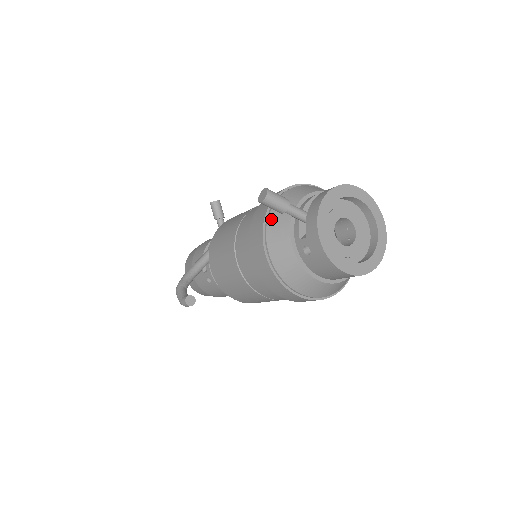
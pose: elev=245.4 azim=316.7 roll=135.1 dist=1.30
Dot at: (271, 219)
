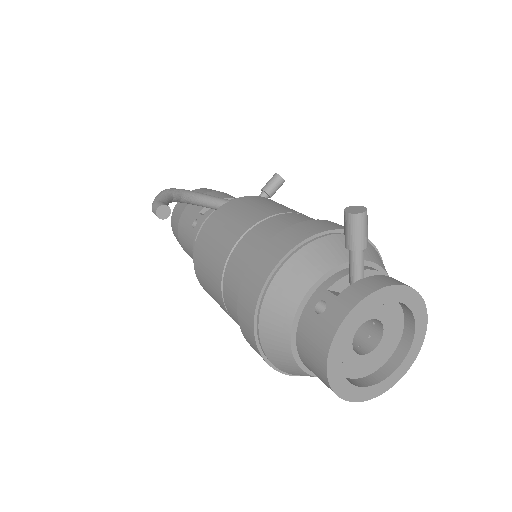
Dot at: (324, 241)
